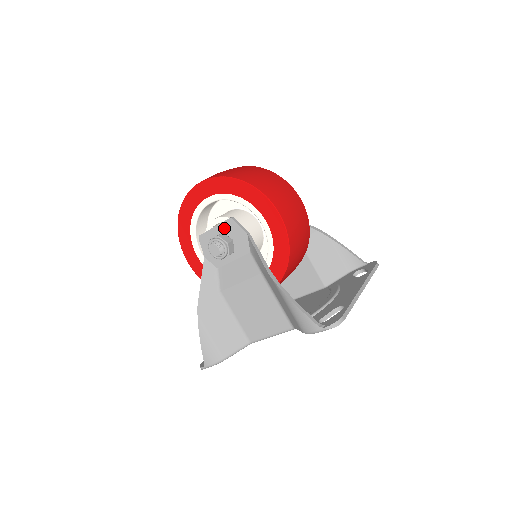
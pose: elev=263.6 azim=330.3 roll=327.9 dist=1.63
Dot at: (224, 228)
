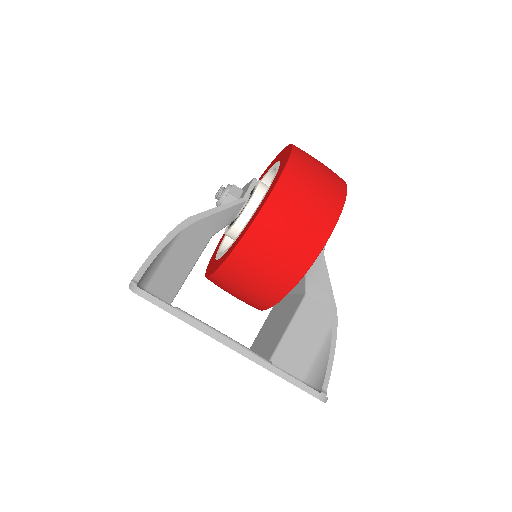
Dot at: (247, 186)
